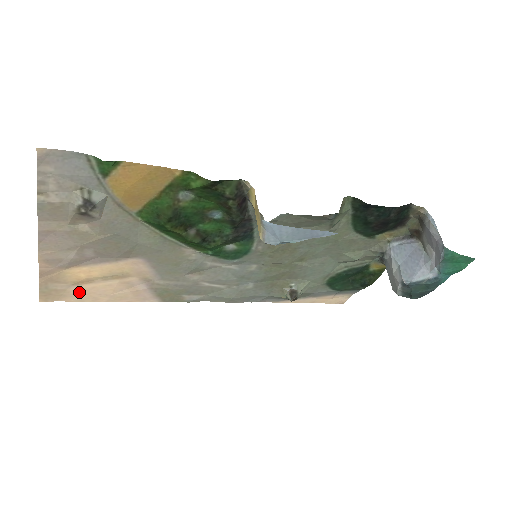
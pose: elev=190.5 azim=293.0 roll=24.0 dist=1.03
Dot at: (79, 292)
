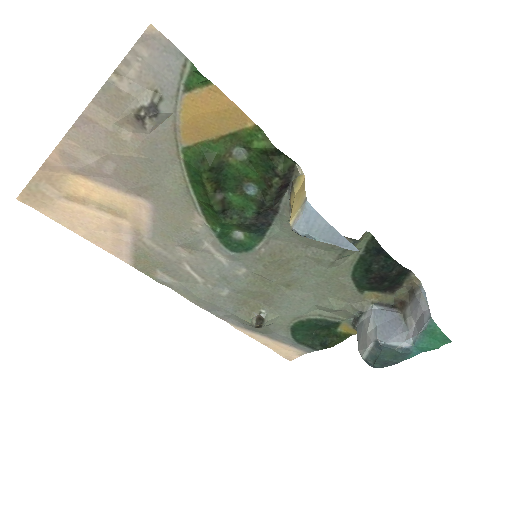
Dot at: (64, 210)
